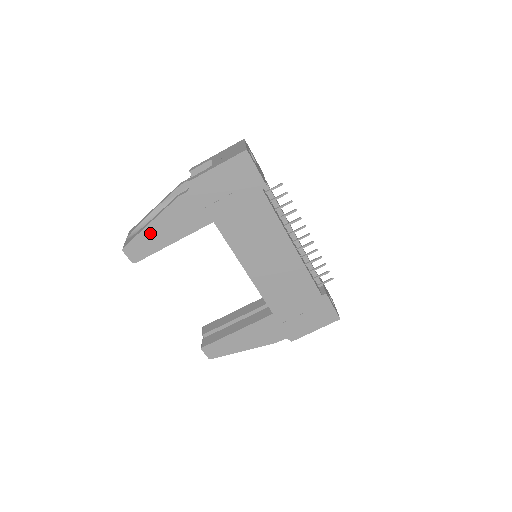
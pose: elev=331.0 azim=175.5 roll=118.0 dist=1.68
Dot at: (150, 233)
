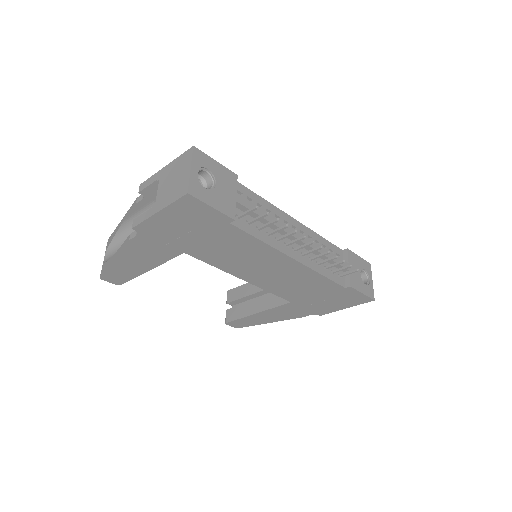
Dot at: (119, 266)
